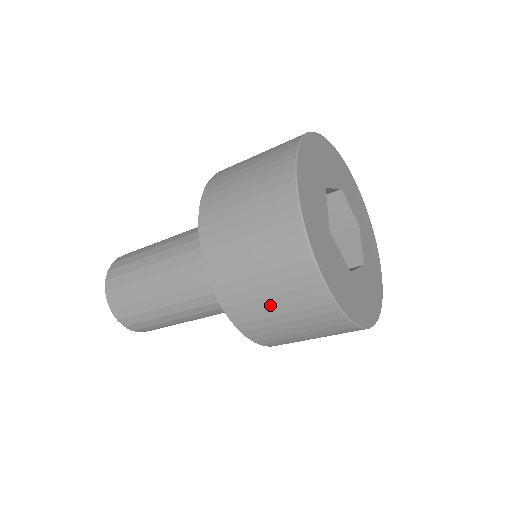
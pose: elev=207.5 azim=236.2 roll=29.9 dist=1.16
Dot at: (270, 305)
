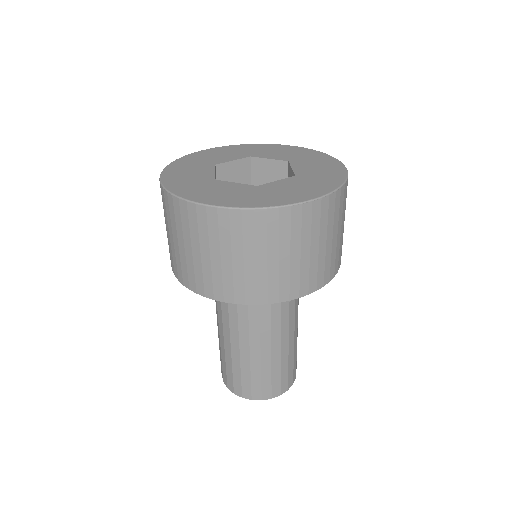
Dot at: (208, 259)
